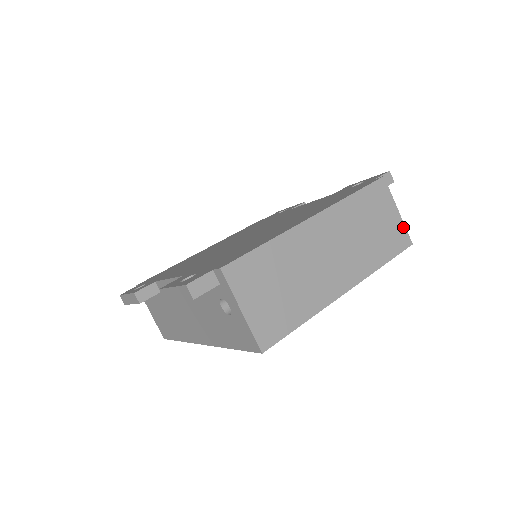
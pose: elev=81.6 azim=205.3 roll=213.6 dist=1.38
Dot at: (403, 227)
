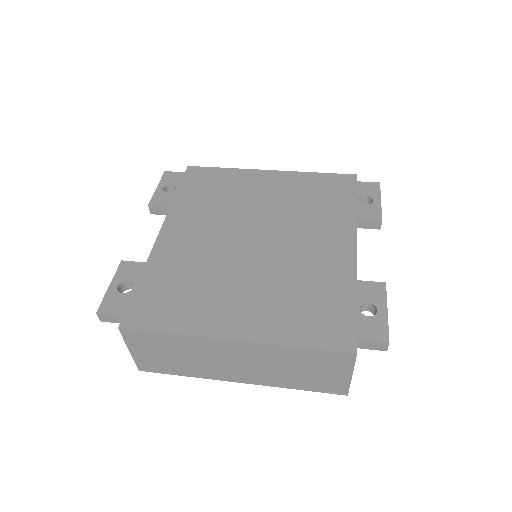
Dot at: (347, 385)
